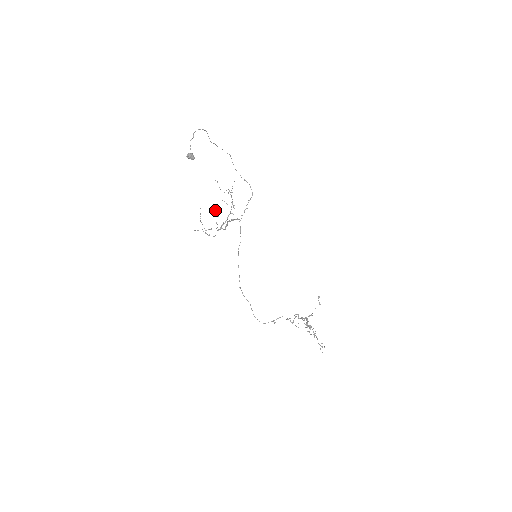
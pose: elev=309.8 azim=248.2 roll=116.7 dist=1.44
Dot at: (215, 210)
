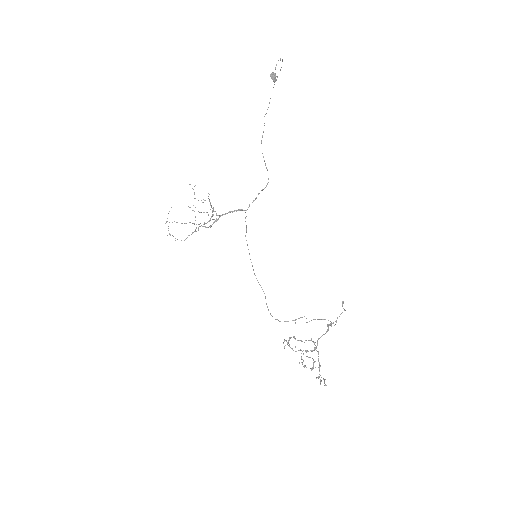
Dot at: occluded
